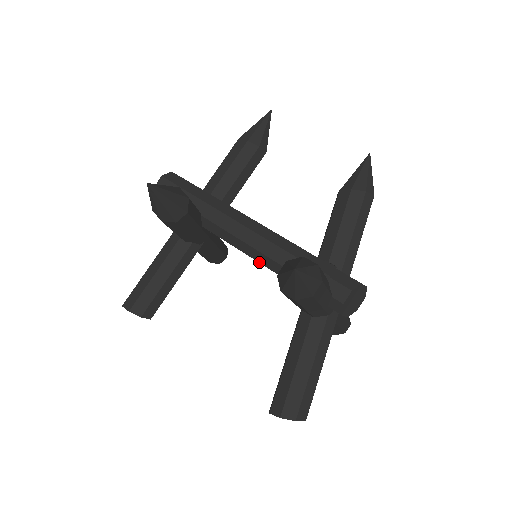
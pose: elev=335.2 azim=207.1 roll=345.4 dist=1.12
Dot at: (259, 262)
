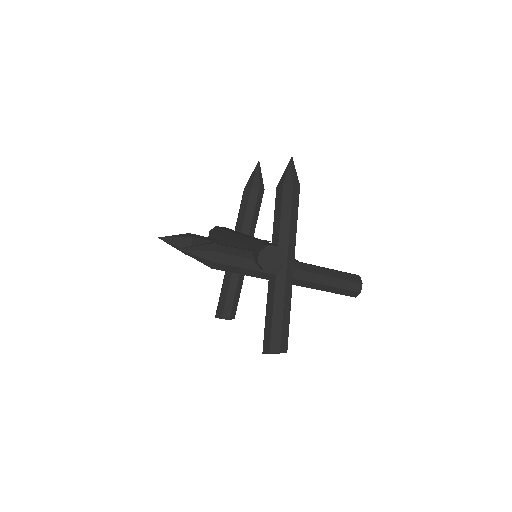
Dot at: occluded
